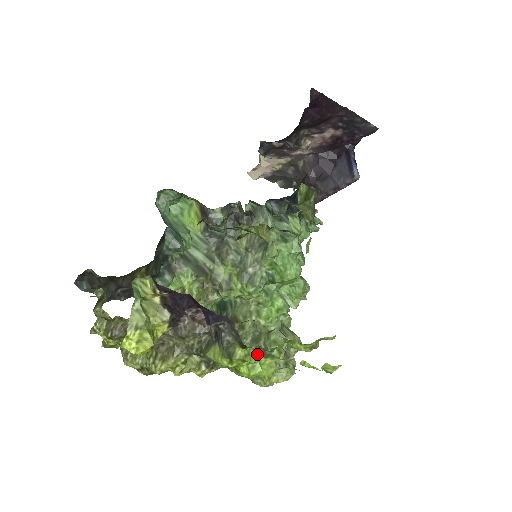
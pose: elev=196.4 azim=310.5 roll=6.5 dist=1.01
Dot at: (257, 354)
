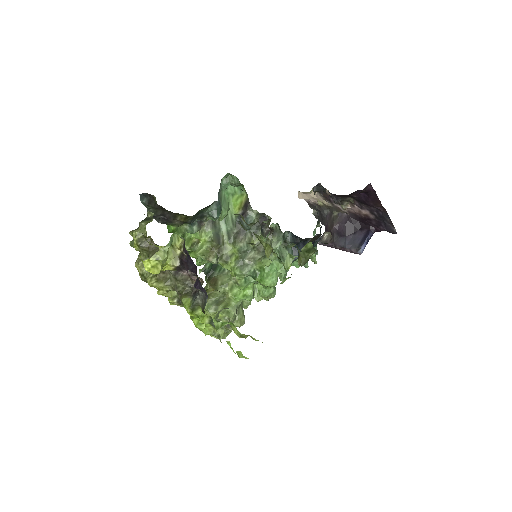
Dot at: (207, 320)
